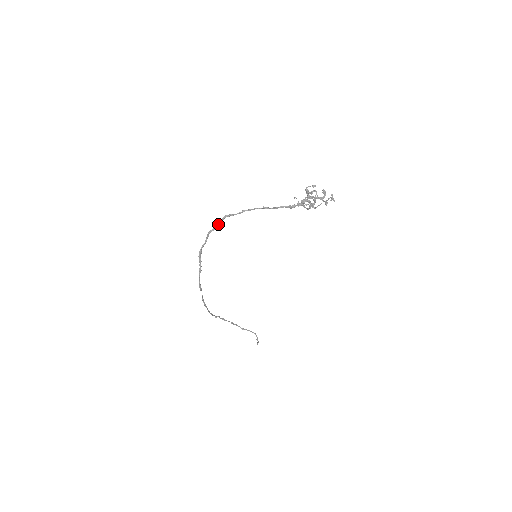
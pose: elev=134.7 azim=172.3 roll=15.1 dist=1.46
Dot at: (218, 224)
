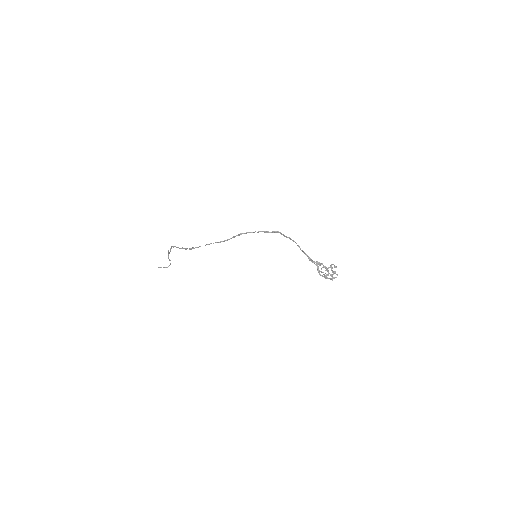
Dot at: (271, 232)
